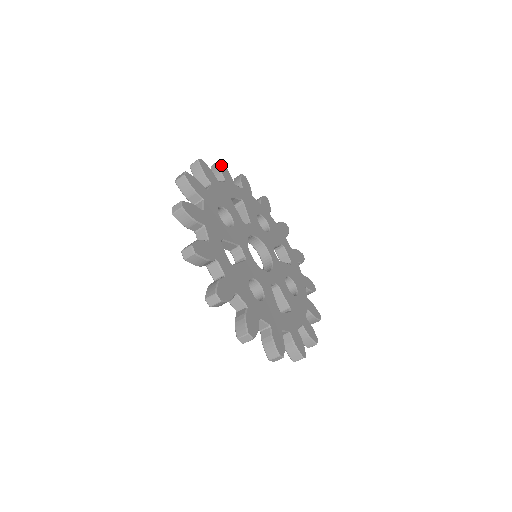
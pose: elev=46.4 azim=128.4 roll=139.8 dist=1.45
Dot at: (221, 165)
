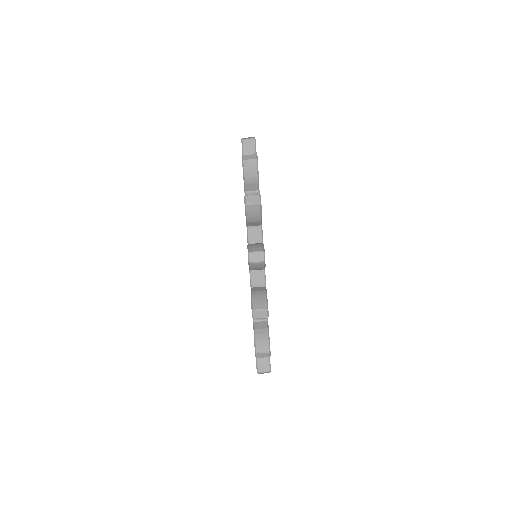
Dot at: occluded
